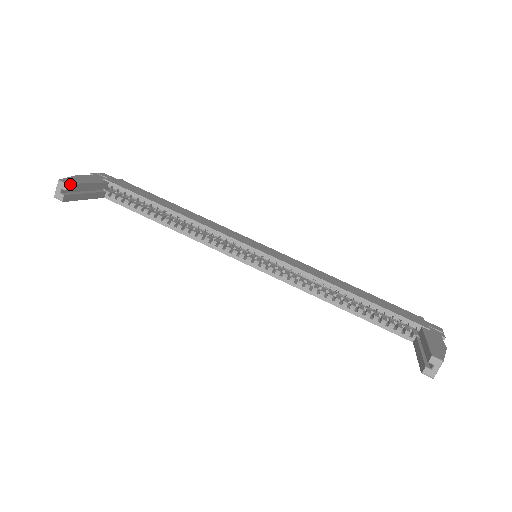
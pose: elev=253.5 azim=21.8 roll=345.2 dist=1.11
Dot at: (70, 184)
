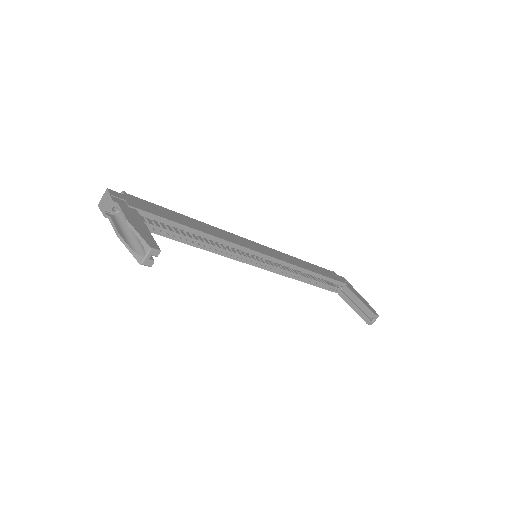
Dot at: (158, 248)
